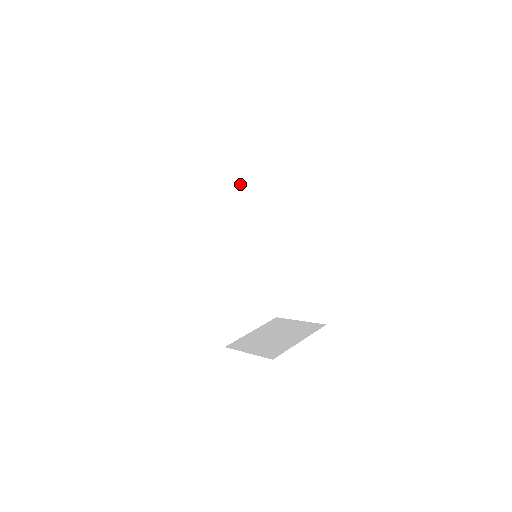
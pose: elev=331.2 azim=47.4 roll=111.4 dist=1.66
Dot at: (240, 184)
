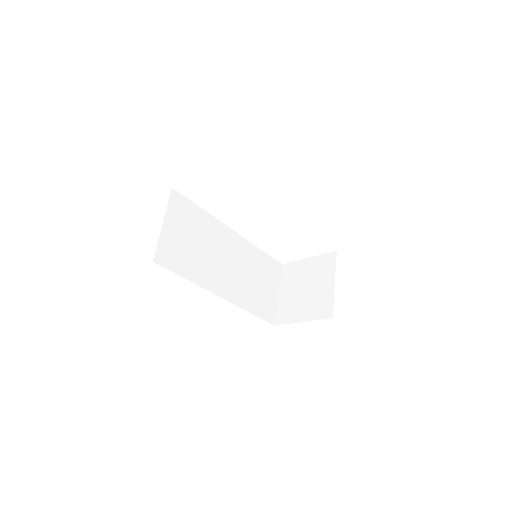
Dot at: (185, 205)
